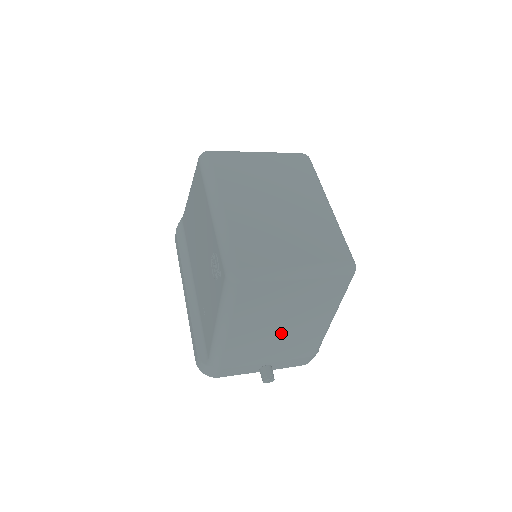
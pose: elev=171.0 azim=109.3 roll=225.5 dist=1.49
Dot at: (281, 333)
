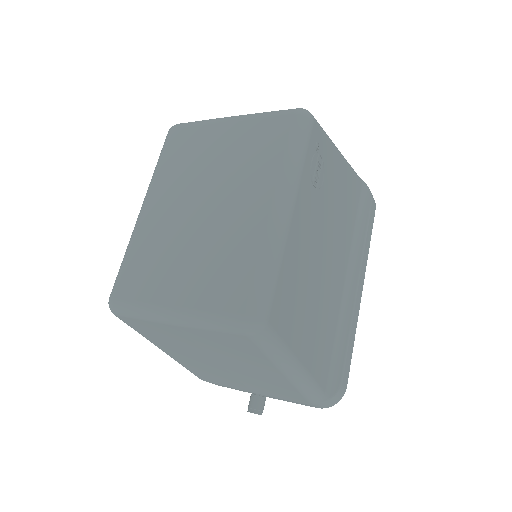
Dot at: (231, 371)
